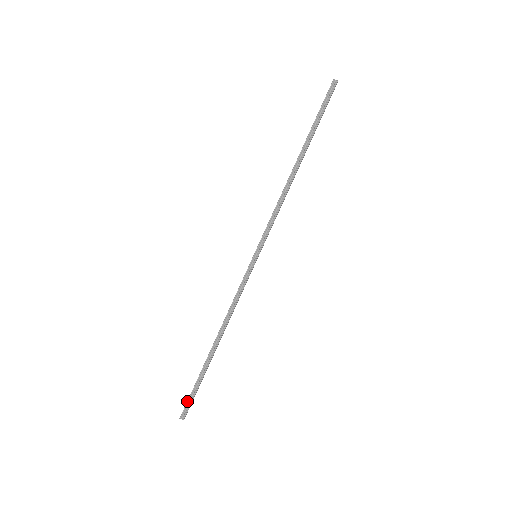
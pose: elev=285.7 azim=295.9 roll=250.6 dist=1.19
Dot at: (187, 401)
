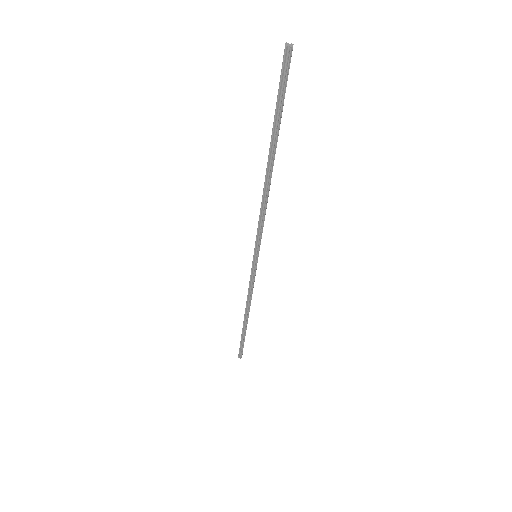
Dot at: (239, 350)
